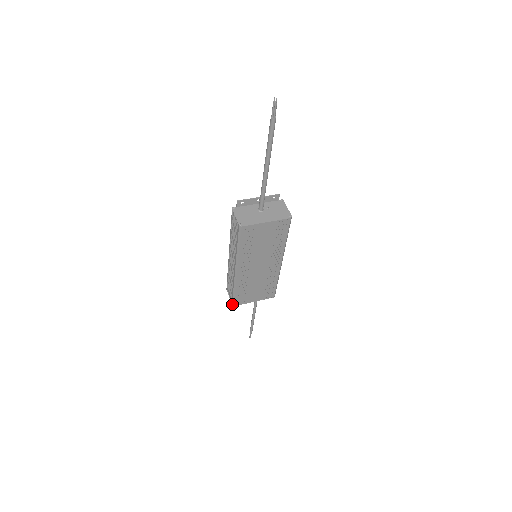
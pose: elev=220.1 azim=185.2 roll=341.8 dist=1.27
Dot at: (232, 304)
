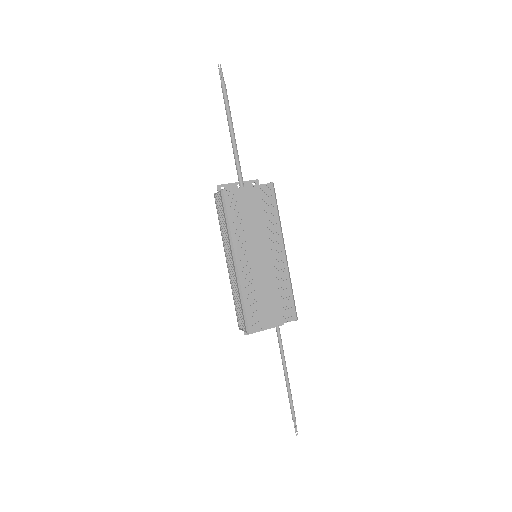
Dot at: (246, 330)
